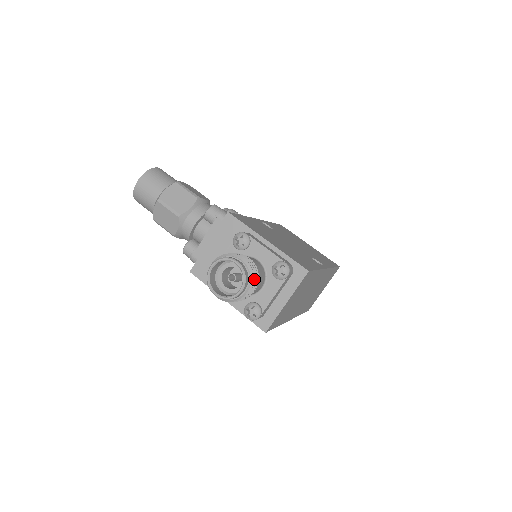
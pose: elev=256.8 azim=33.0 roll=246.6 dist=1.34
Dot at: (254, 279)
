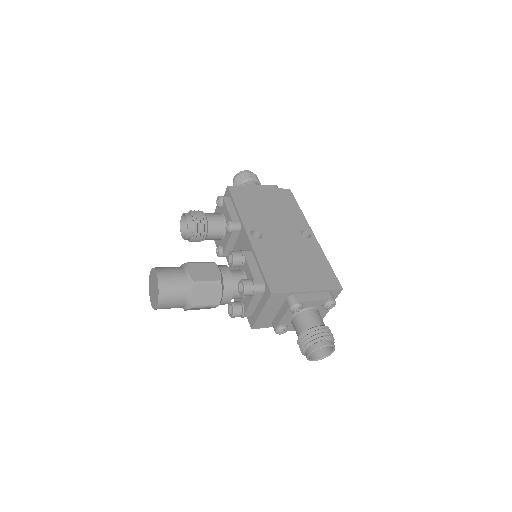
Dot at: occluded
